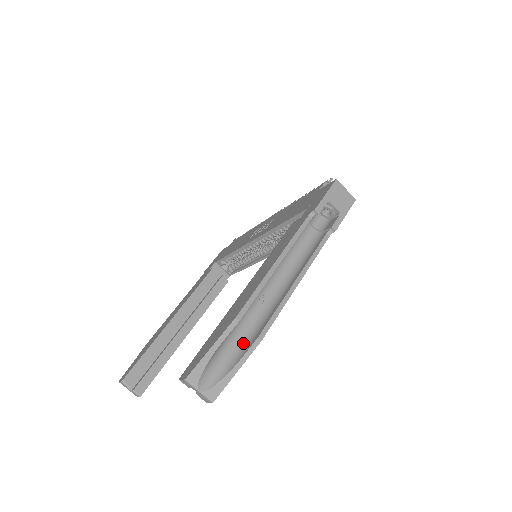
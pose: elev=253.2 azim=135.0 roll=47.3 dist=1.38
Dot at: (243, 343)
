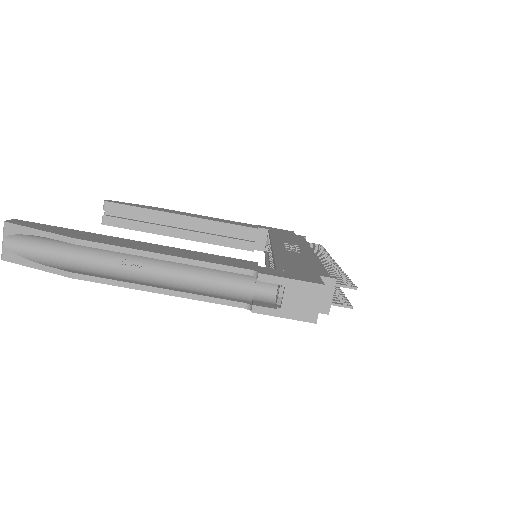
Dot at: (69, 262)
